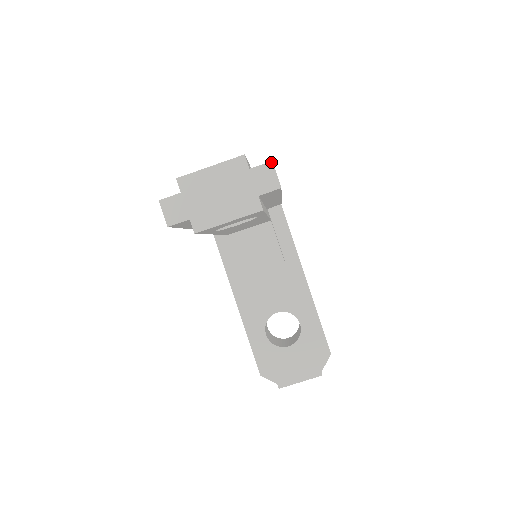
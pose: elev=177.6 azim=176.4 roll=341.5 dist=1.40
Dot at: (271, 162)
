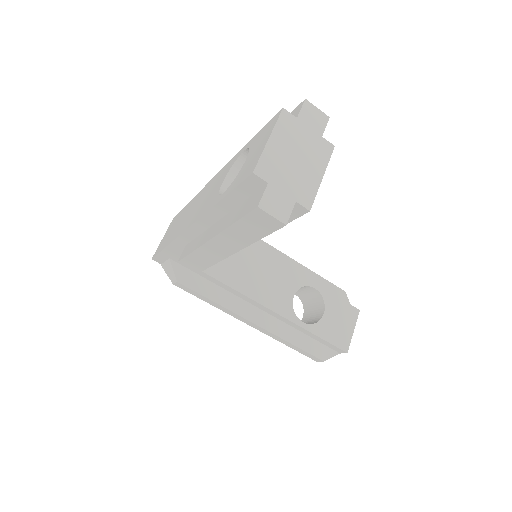
Dot at: (306, 100)
